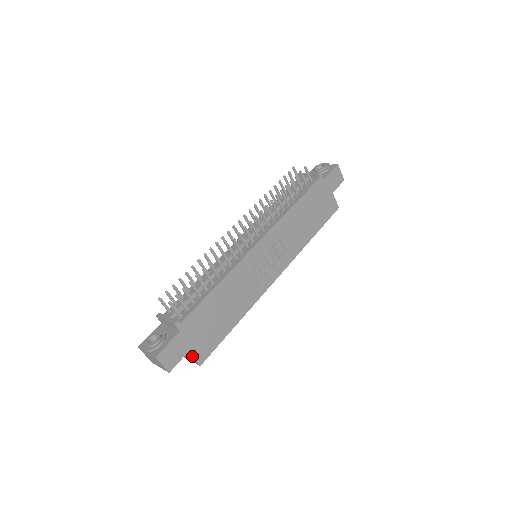
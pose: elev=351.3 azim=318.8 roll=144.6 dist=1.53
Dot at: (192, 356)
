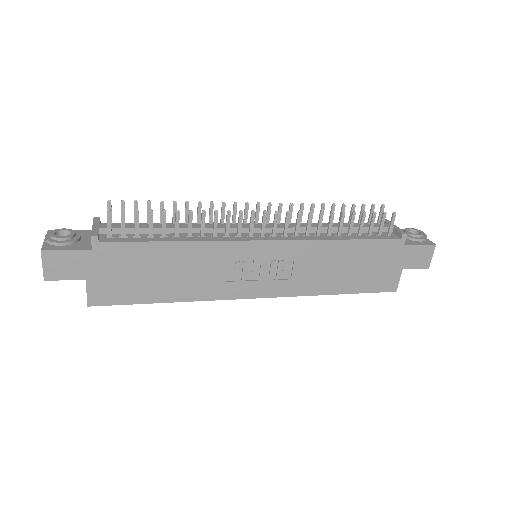
Dot at: (86, 288)
